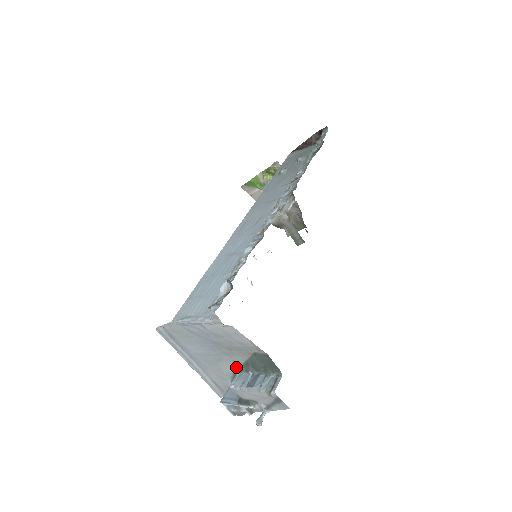
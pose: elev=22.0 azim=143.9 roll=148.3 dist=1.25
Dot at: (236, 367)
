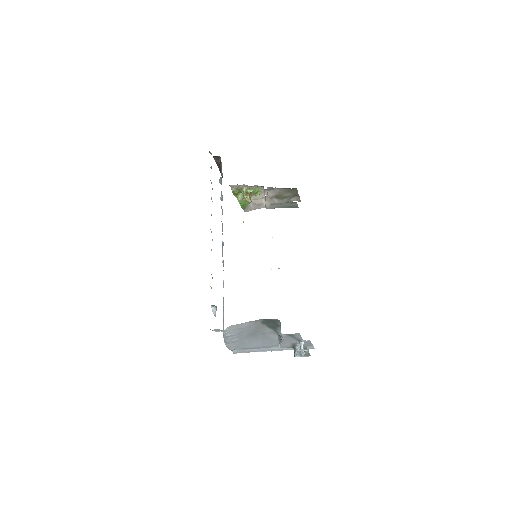
Dot at: (277, 334)
